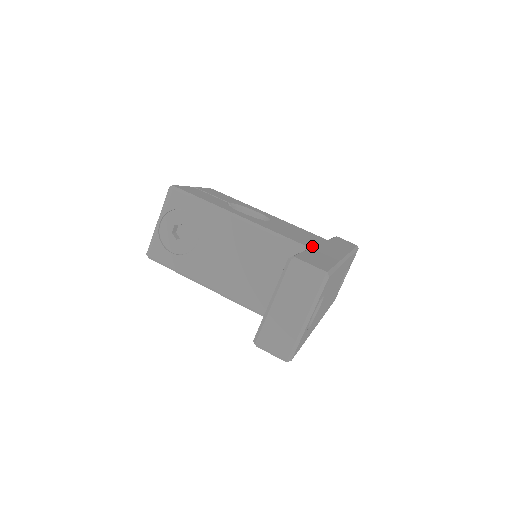
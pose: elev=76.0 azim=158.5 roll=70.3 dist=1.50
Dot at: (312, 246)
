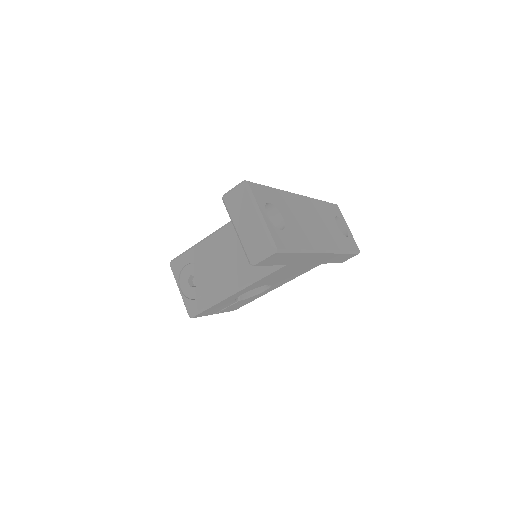
Dot at: occluded
